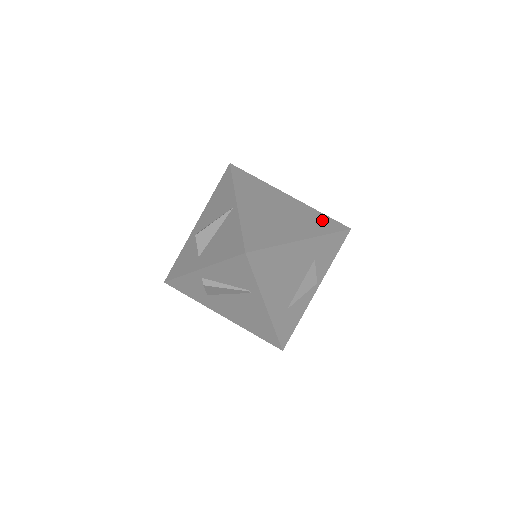
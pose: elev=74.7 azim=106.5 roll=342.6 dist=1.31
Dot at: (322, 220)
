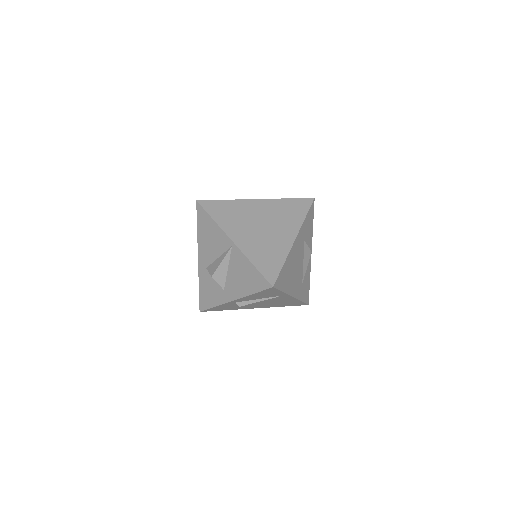
Dot at: (293, 207)
